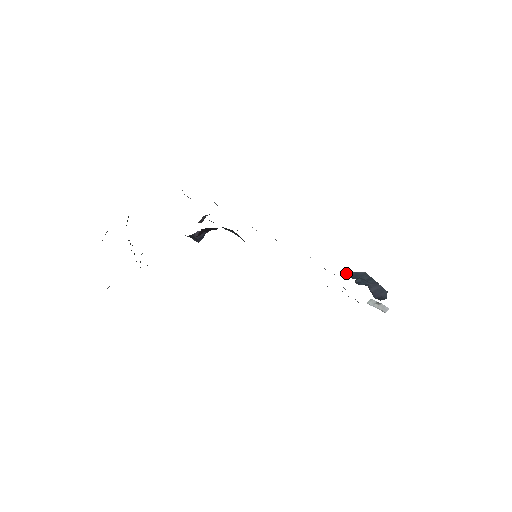
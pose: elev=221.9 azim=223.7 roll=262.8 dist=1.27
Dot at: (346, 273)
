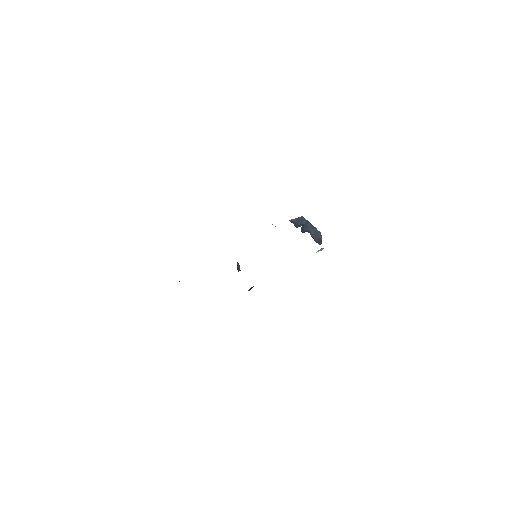
Dot at: (291, 222)
